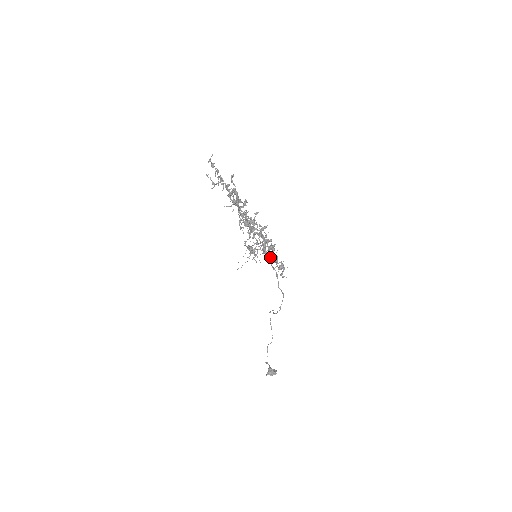
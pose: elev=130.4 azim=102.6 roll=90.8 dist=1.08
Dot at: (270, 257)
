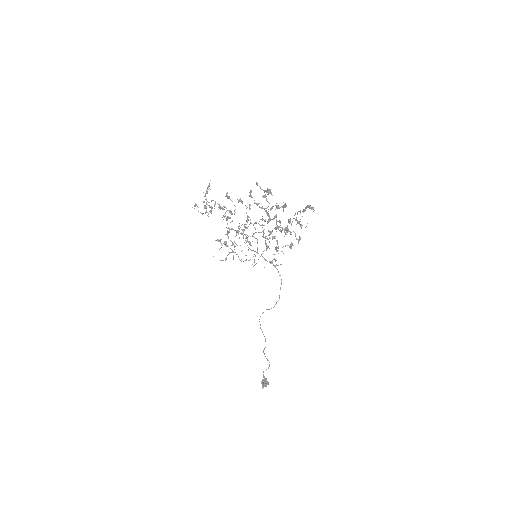
Dot at: occluded
